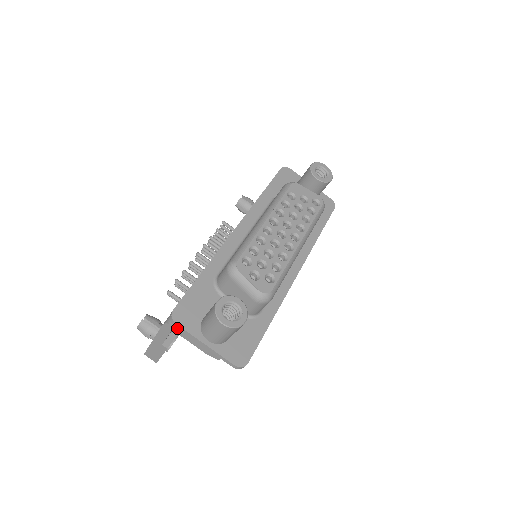
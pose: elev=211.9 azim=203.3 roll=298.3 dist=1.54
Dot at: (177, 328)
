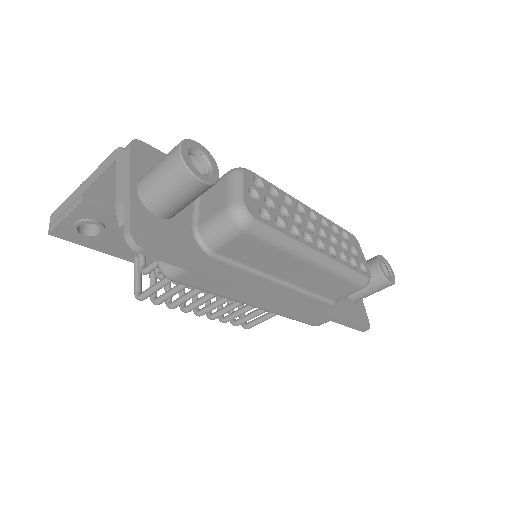
Dot at: (124, 154)
